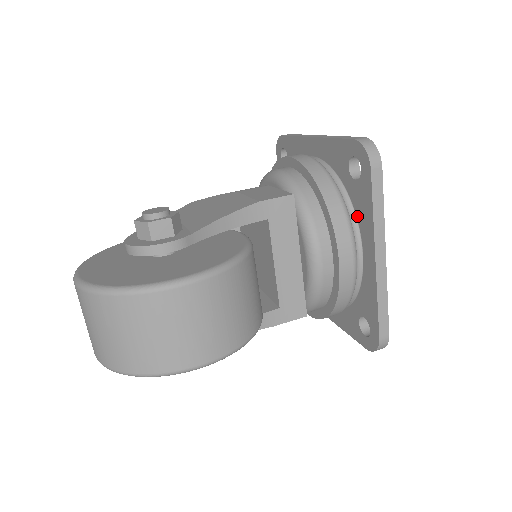
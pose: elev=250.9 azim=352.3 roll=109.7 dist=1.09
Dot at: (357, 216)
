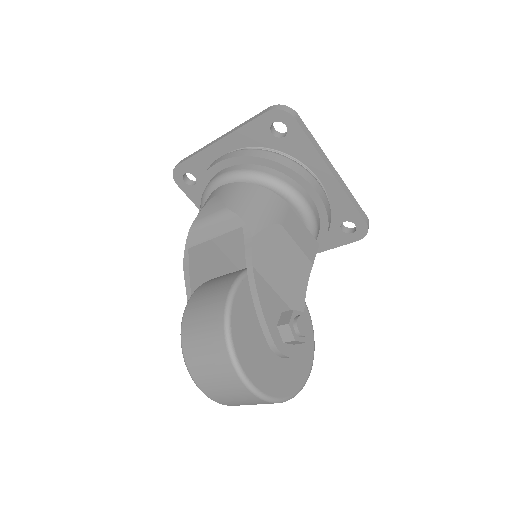
Dot at: occluded
